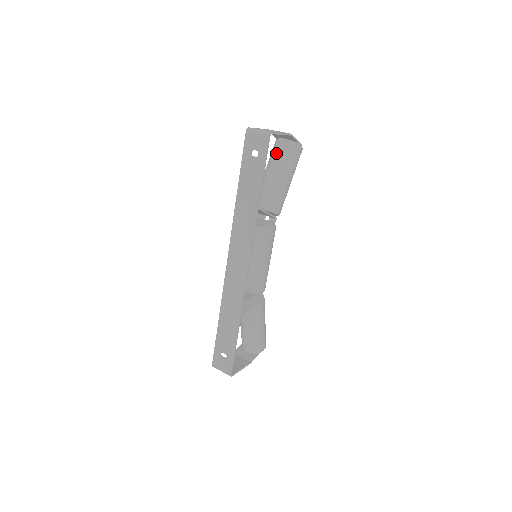
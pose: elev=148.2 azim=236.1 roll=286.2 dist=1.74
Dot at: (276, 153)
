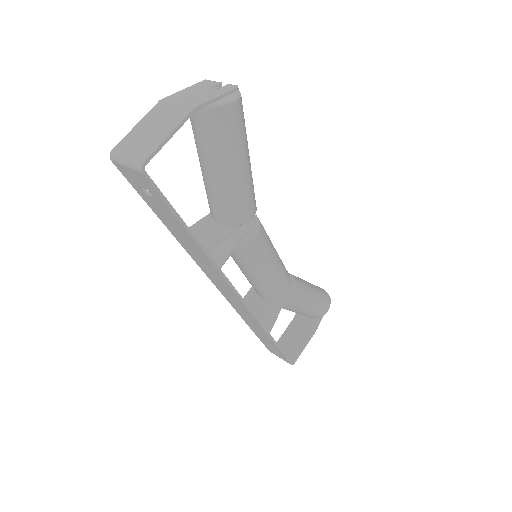
Dot at: (195, 134)
